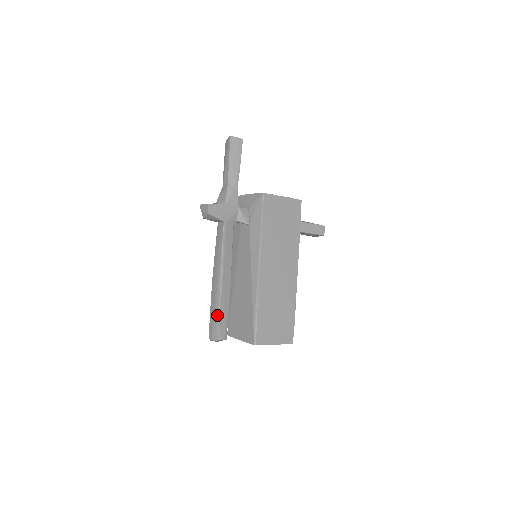
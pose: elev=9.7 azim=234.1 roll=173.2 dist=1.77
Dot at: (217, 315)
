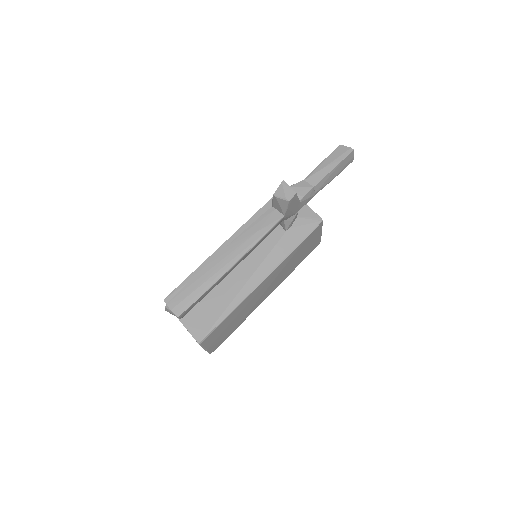
Dot at: (200, 293)
